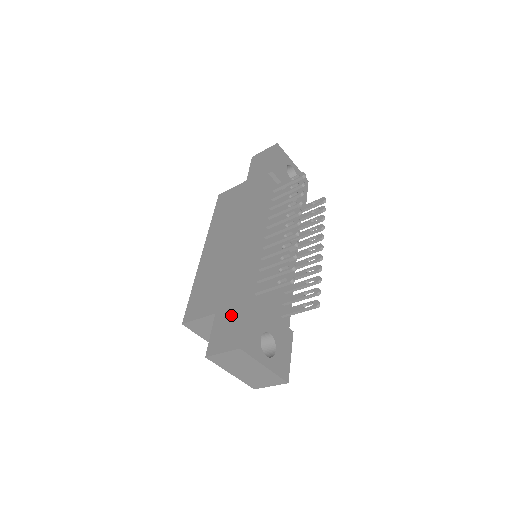
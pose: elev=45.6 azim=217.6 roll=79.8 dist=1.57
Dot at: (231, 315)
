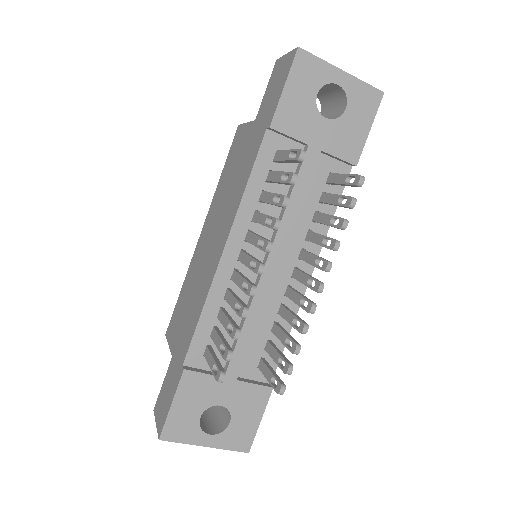
Dot at: (172, 379)
